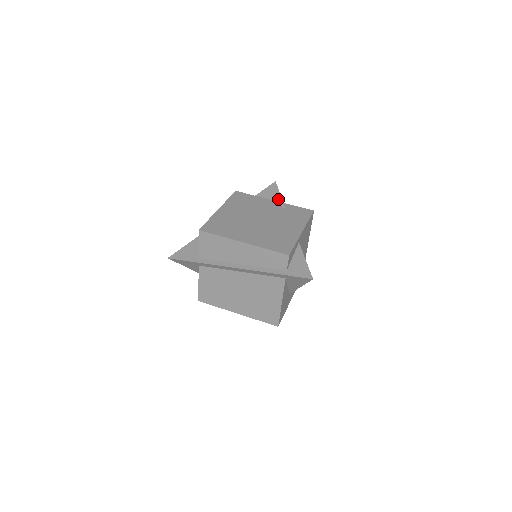
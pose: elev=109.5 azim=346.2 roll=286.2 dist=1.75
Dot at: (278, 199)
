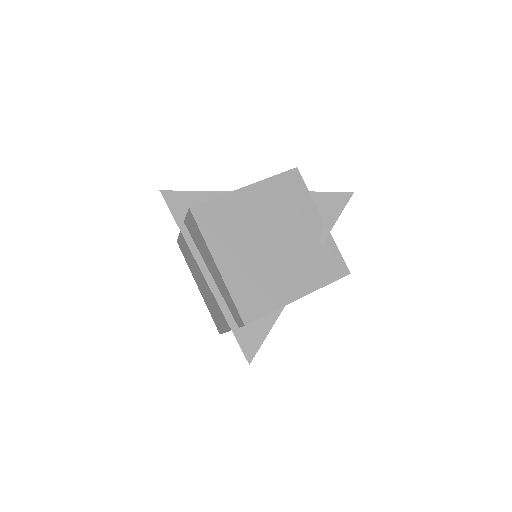
Dot at: (329, 223)
